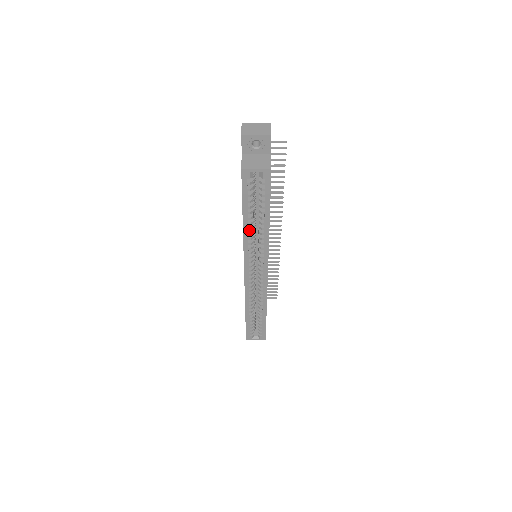
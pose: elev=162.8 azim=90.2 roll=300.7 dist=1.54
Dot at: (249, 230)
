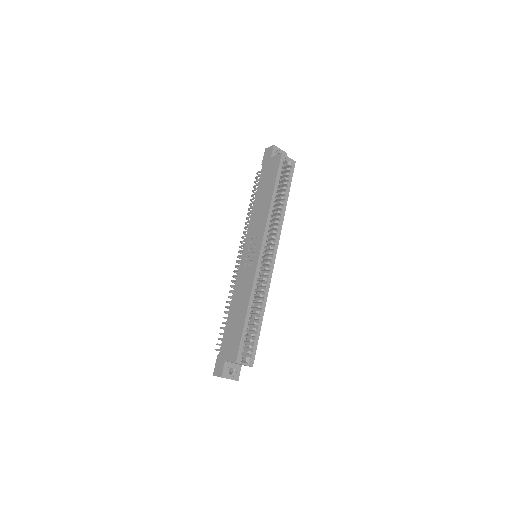
Dot at: (271, 208)
